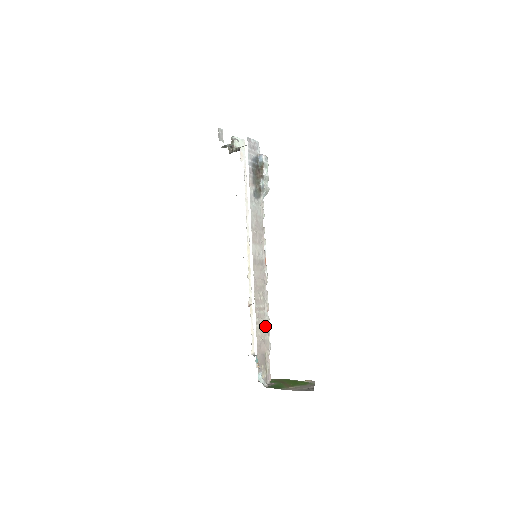
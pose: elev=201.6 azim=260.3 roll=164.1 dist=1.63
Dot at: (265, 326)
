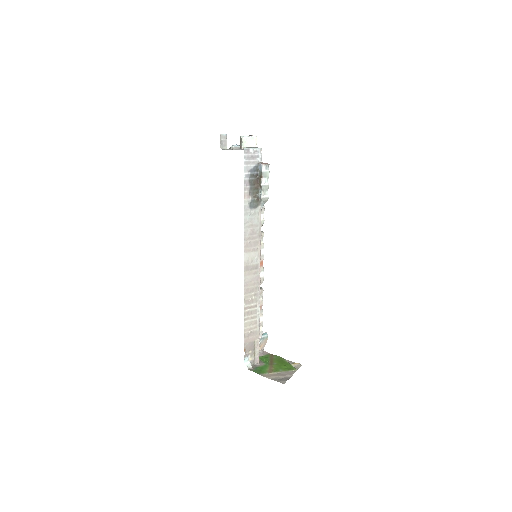
Dot at: (256, 320)
